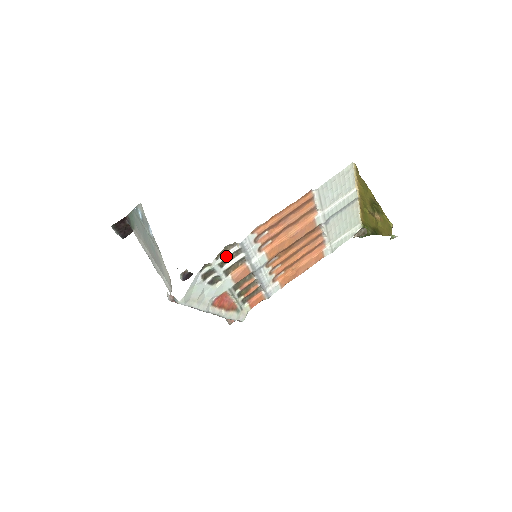
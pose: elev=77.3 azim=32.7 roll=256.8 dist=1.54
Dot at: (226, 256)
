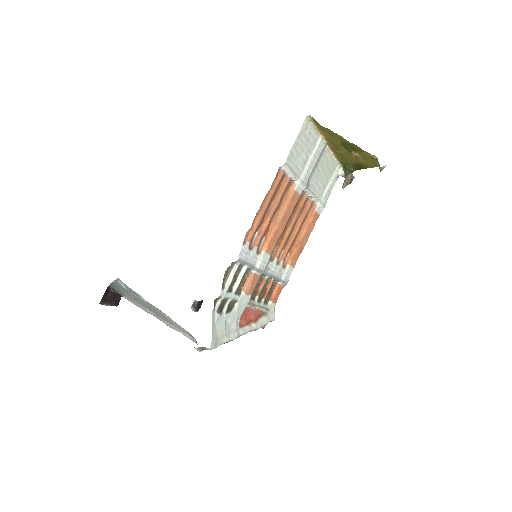
Dot at: (230, 280)
